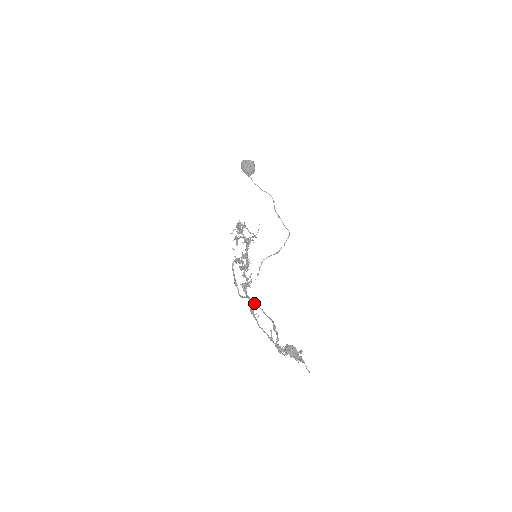
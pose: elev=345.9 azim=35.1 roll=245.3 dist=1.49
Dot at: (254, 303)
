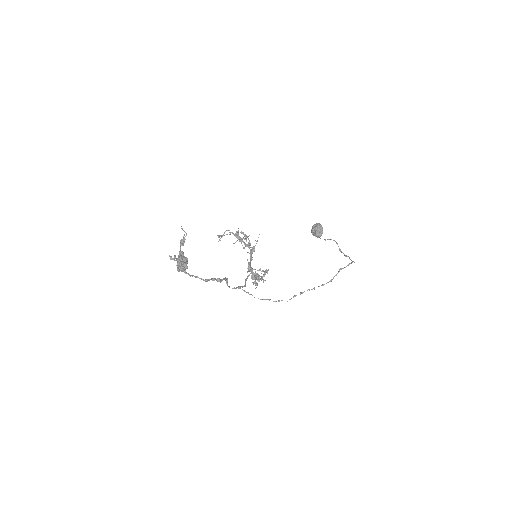
Dot at: occluded
